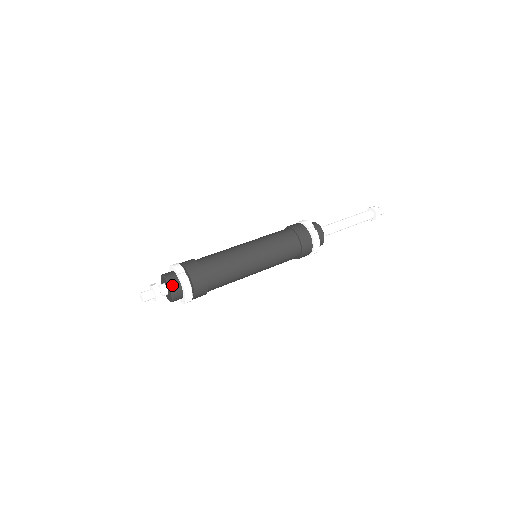
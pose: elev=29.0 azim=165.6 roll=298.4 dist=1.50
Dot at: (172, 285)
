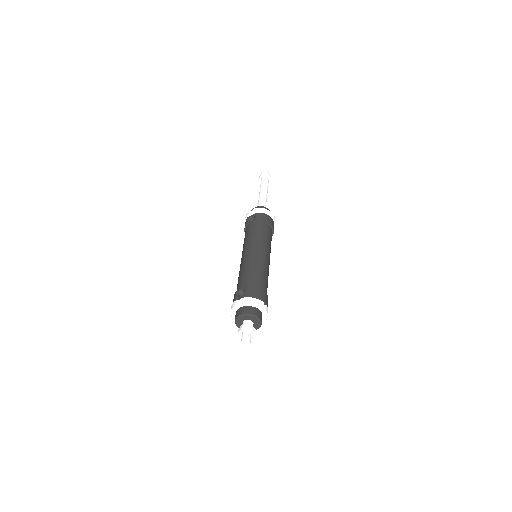
Dot at: (261, 319)
